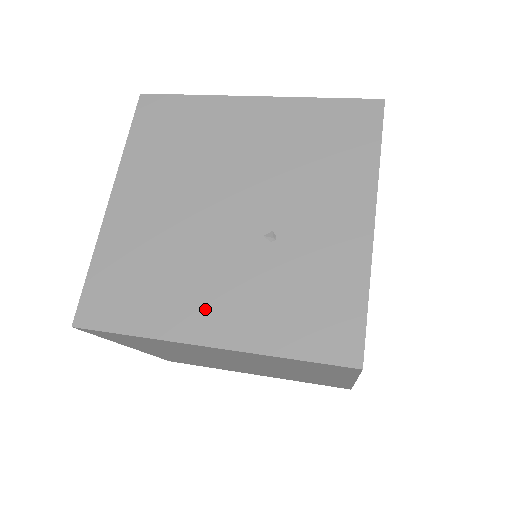
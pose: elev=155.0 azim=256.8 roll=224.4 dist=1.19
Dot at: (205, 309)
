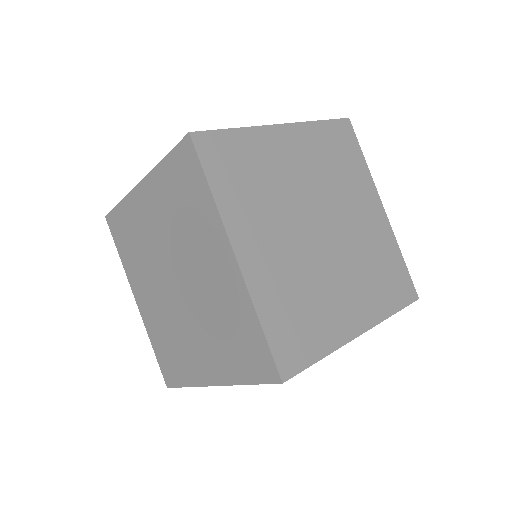
Dot at: occluded
